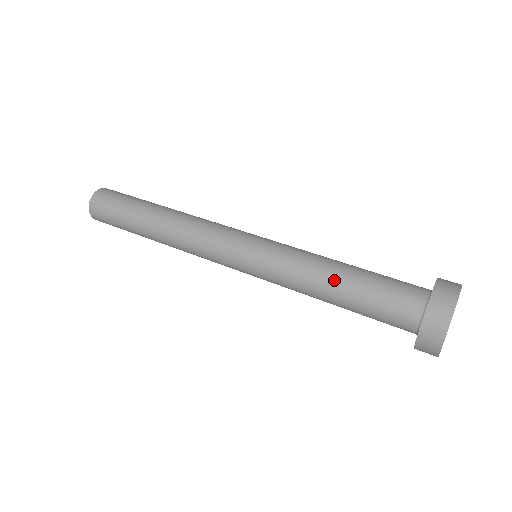
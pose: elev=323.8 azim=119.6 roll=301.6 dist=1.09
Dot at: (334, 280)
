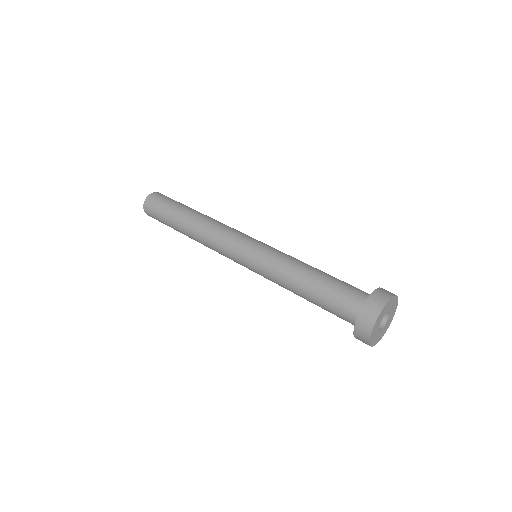
Dot at: (301, 288)
